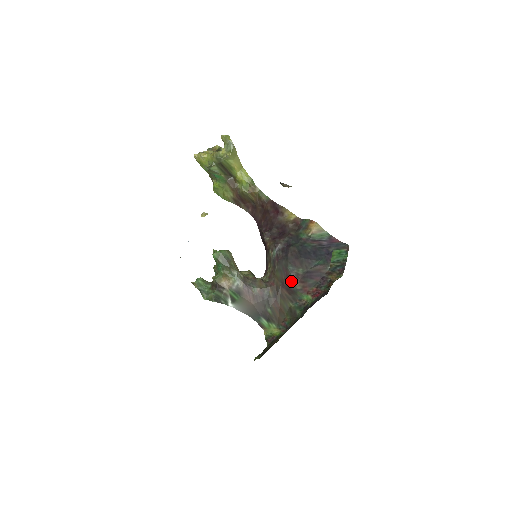
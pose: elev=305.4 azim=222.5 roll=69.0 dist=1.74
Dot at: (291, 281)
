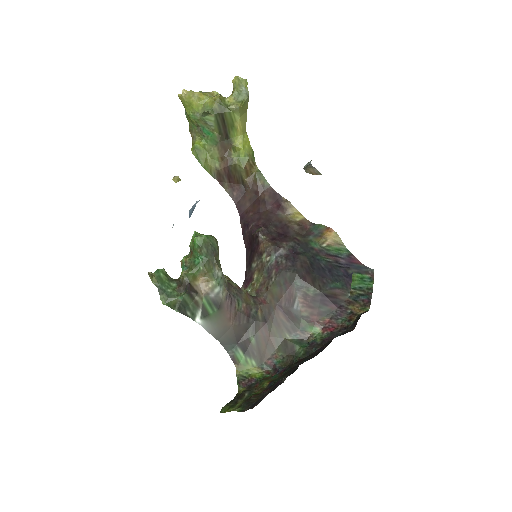
Dot at: (295, 302)
